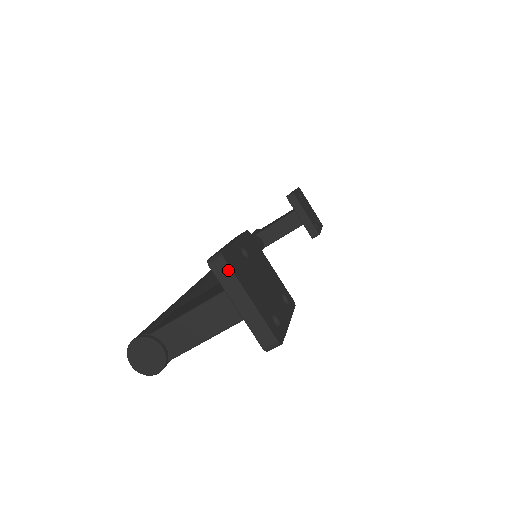
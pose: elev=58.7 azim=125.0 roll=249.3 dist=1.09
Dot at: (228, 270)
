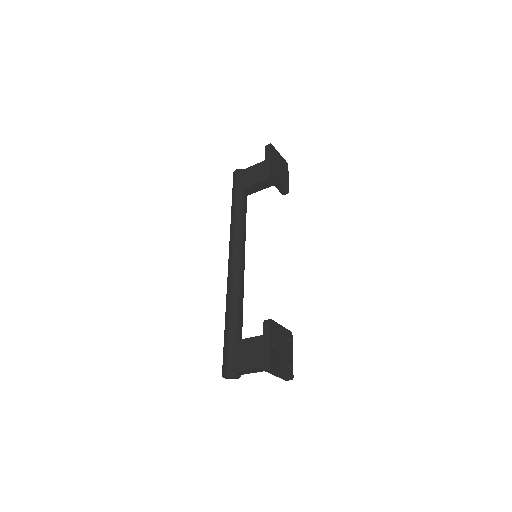
Dot at: (273, 372)
